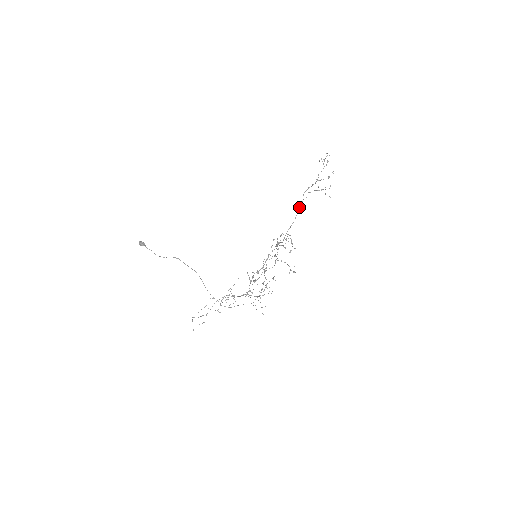
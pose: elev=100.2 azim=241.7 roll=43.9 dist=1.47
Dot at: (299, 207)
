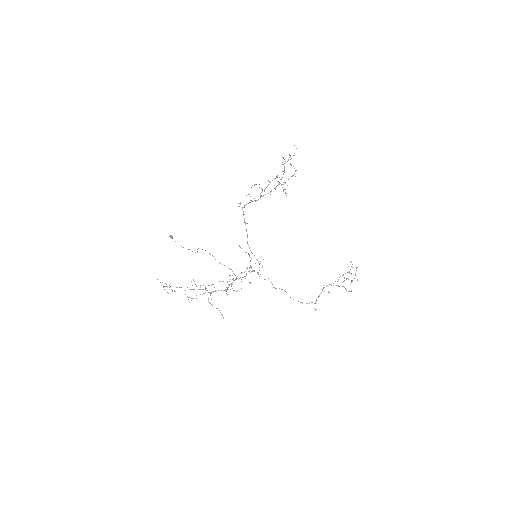
Dot at: (315, 303)
